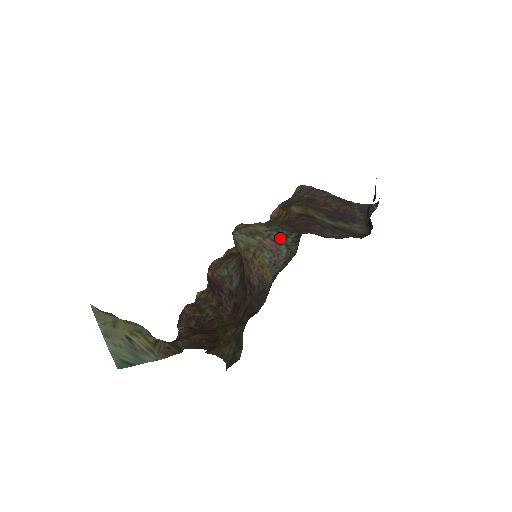
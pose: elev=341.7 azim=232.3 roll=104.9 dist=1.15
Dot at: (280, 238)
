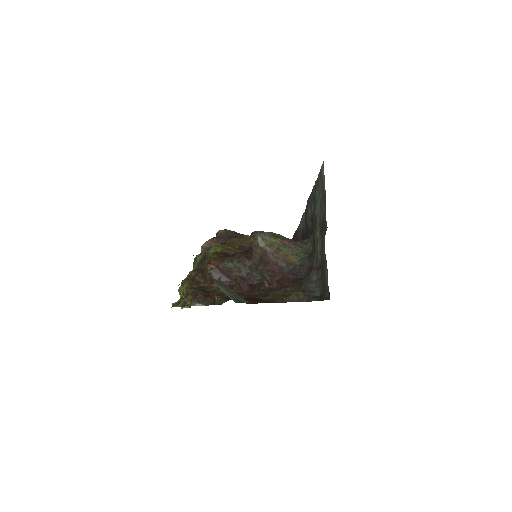
Dot at: (293, 241)
